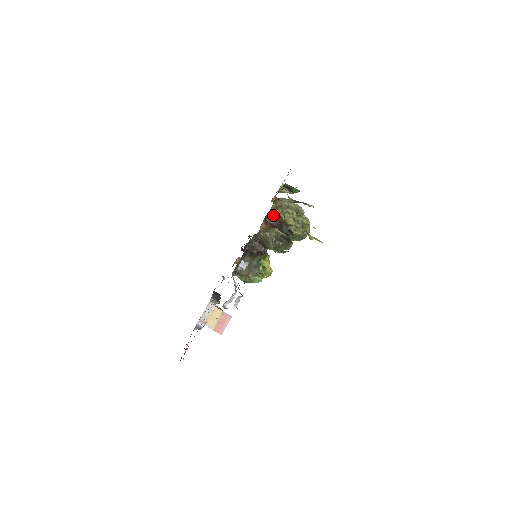
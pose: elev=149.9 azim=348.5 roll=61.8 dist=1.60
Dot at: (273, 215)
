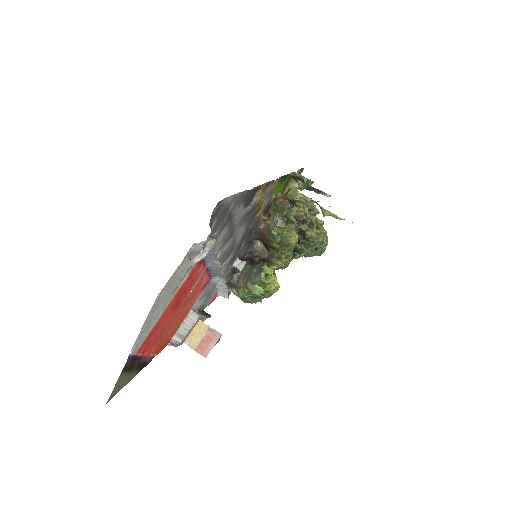
Dot at: occluded
